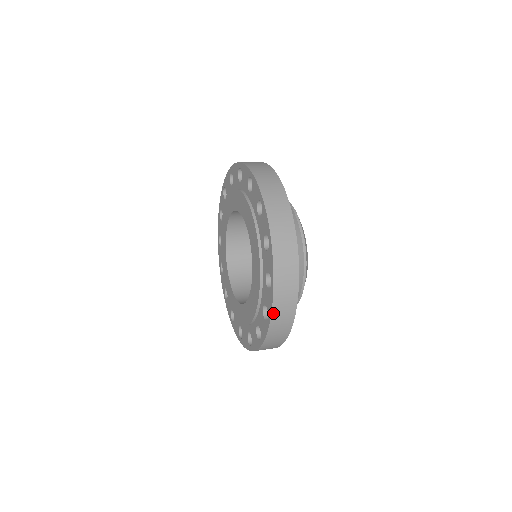
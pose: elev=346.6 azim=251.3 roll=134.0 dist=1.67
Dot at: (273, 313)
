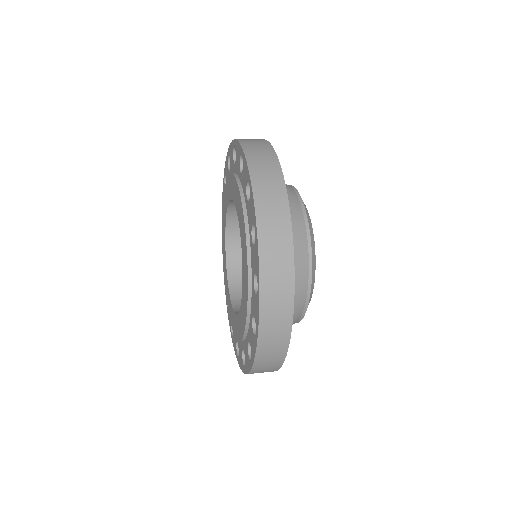
Dot at: (258, 215)
